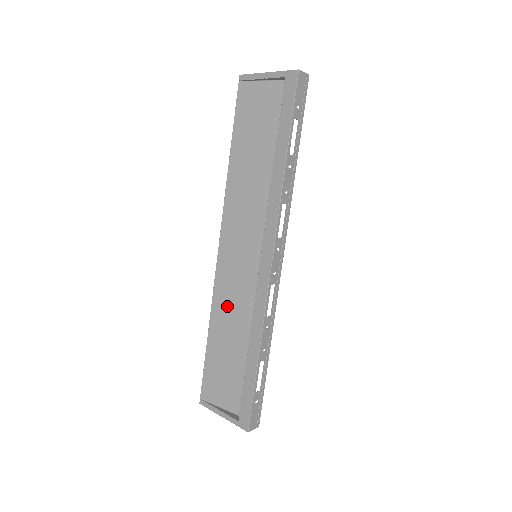
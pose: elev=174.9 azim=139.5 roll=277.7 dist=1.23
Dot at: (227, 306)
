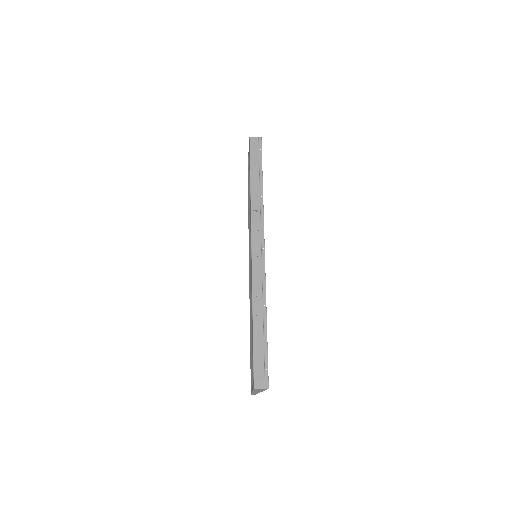
Dot at: occluded
